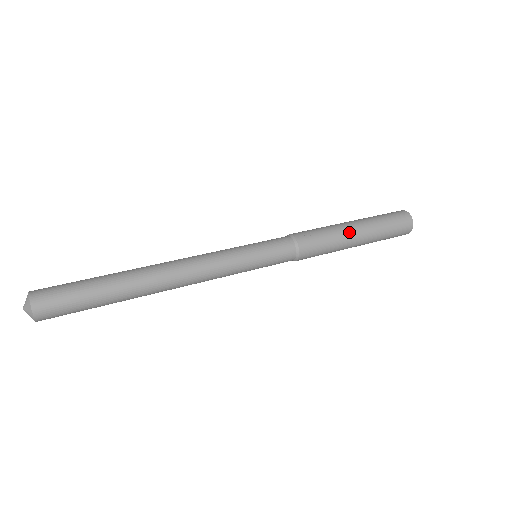
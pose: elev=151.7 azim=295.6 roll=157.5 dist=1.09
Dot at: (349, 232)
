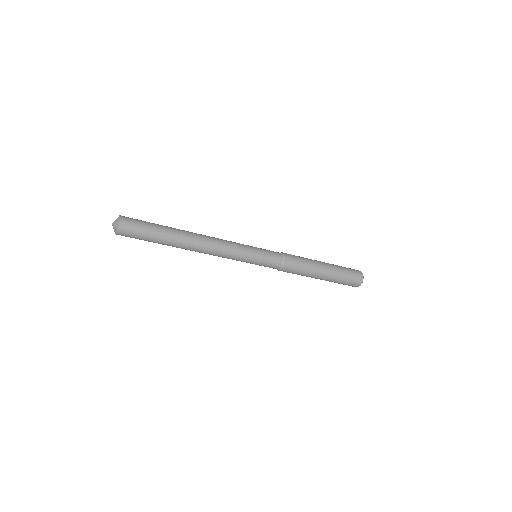
Dot at: (319, 267)
